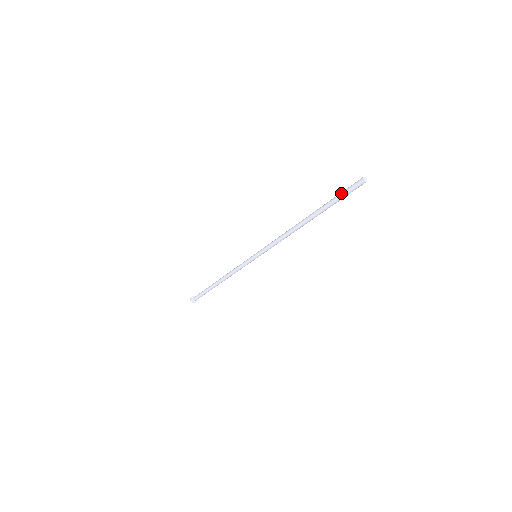
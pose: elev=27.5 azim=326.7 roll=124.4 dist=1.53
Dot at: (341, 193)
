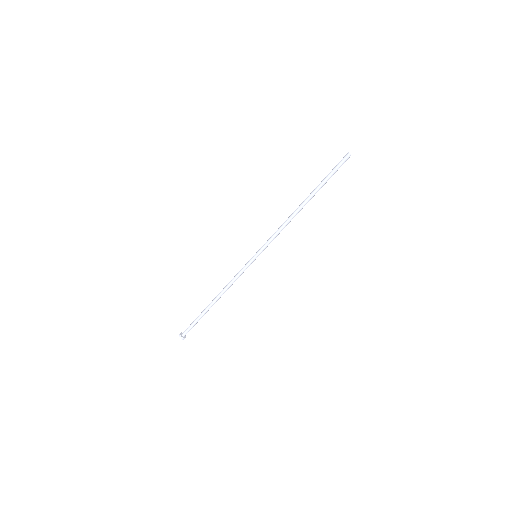
Dot at: (333, 169)
